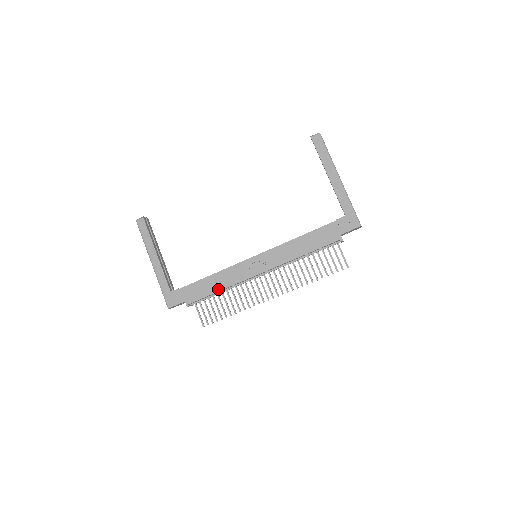
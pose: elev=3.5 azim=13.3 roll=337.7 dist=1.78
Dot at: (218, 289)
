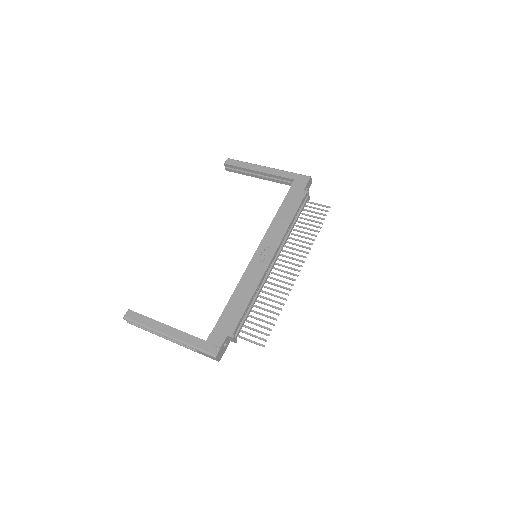
Dot at: (248, 299)
